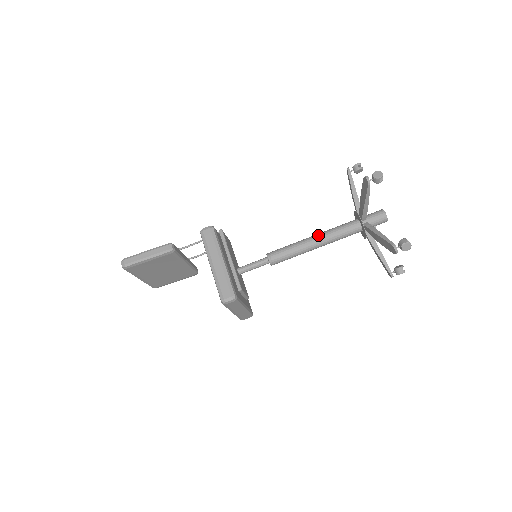
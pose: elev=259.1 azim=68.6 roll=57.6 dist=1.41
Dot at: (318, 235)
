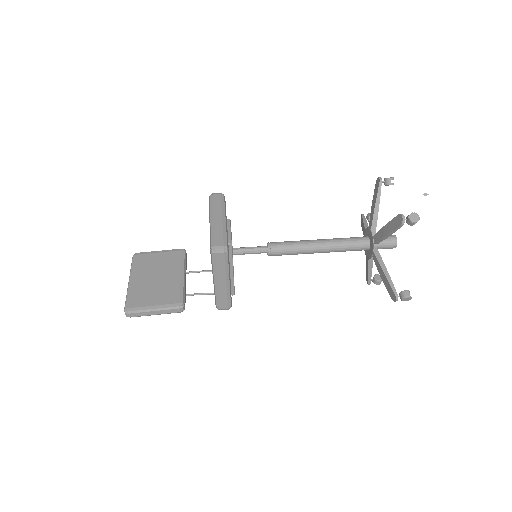
Dot at: occluded
